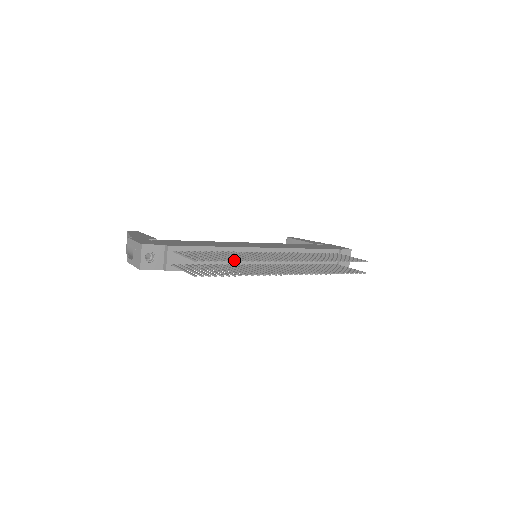
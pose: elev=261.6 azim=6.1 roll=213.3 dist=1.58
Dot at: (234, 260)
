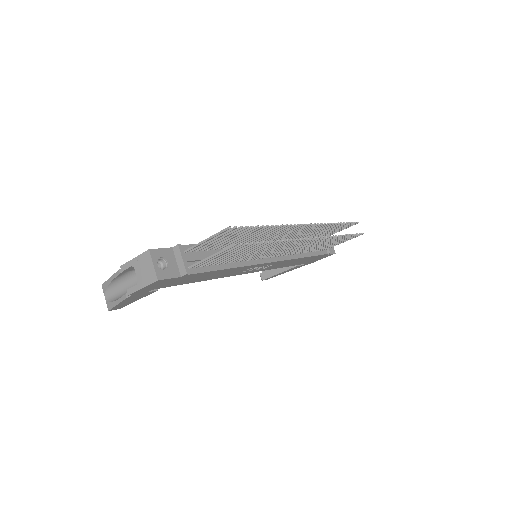
Dot at: (259, 227)
